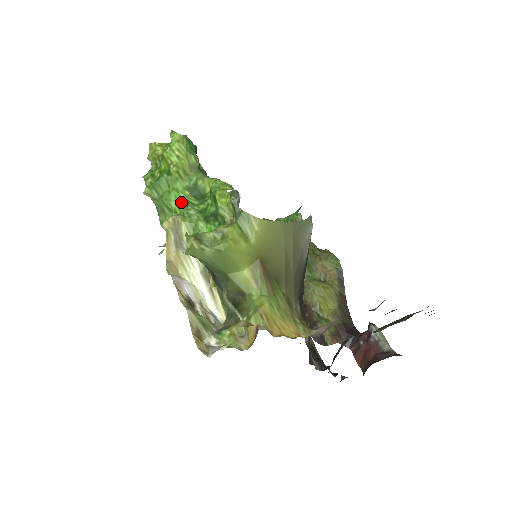
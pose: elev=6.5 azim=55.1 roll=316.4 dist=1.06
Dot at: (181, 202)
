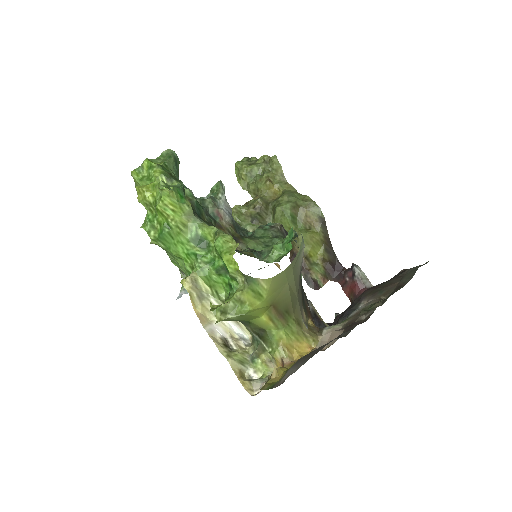
Dot at: (189, 254)
